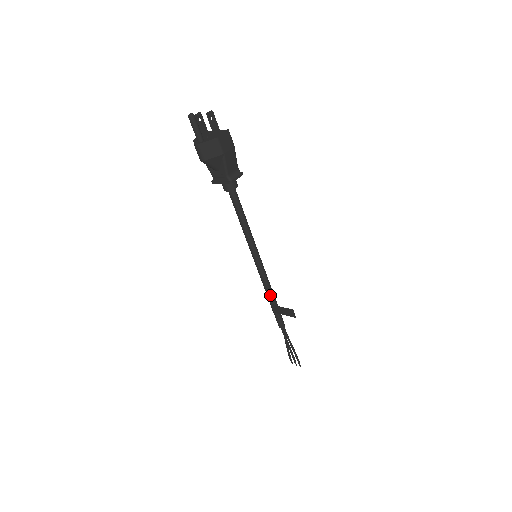
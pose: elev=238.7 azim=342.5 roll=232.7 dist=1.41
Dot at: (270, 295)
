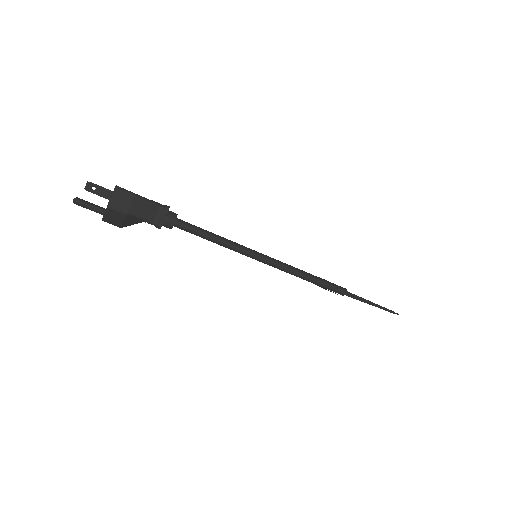
Dot at: (302, 278)
